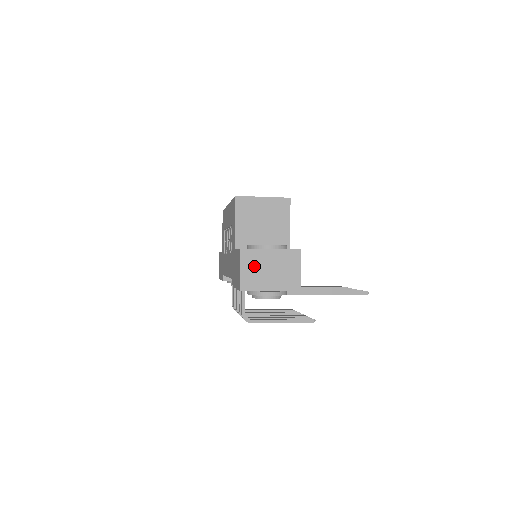
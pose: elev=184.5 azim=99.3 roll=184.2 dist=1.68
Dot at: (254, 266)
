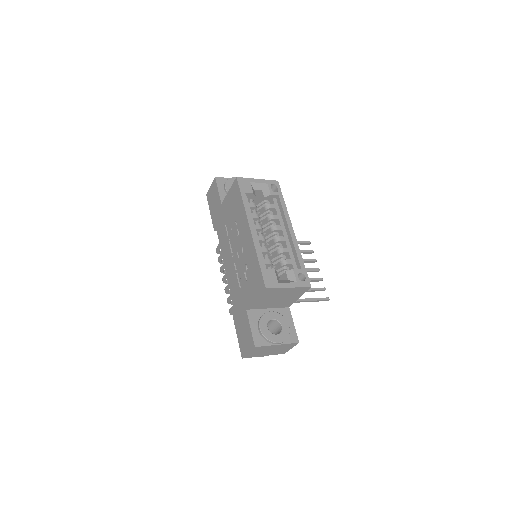
Dot at: (260, 351)
